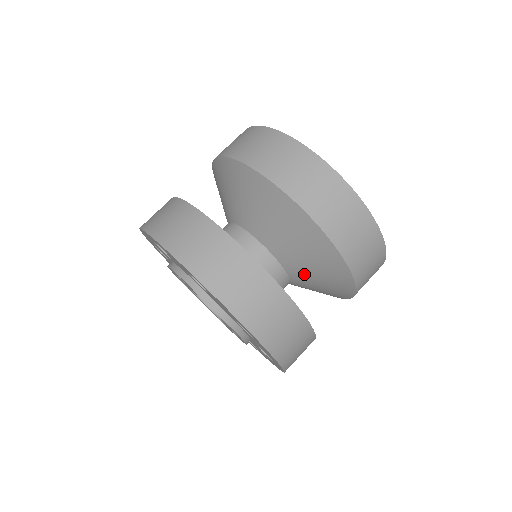
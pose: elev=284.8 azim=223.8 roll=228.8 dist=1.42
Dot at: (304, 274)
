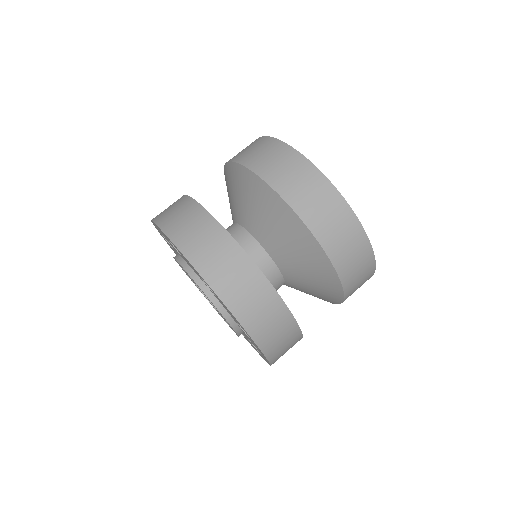
Dot at: (300, 282)
